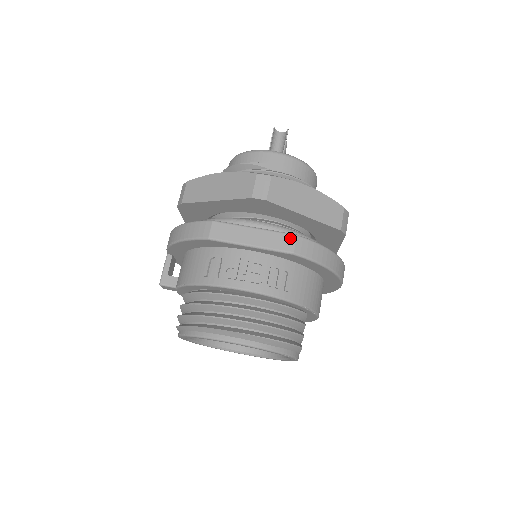
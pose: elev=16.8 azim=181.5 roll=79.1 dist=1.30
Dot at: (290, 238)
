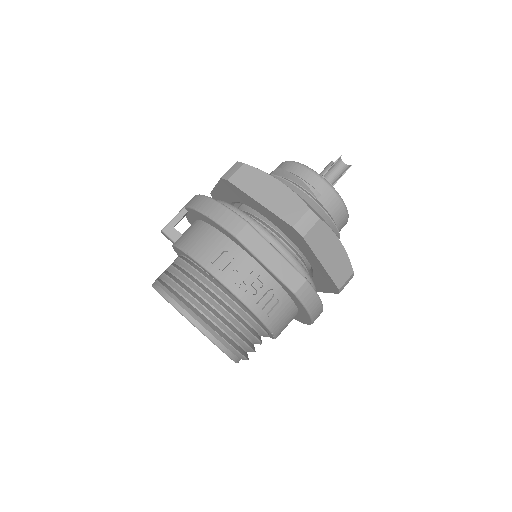
Dot at: (300, 279)
